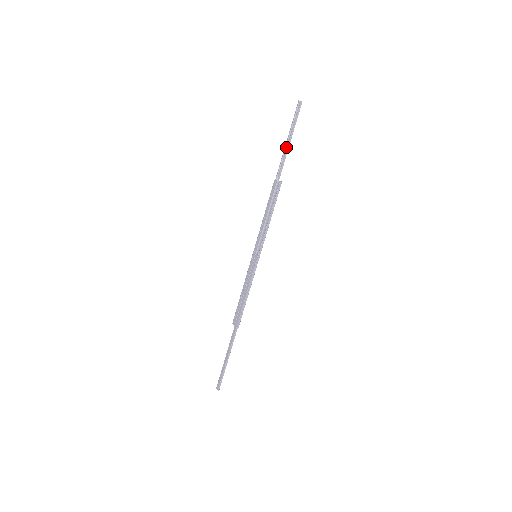
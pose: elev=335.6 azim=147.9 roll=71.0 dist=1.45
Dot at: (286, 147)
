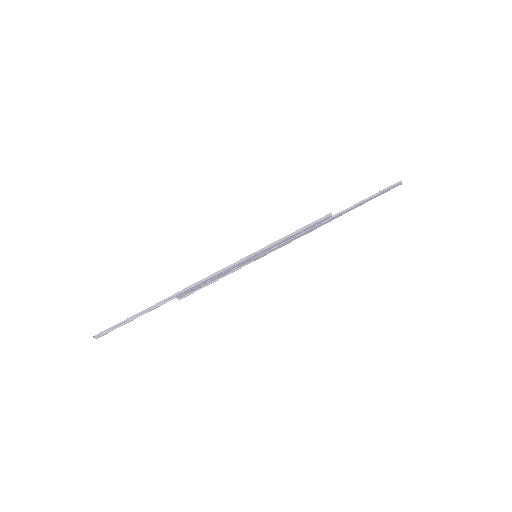
Dot at: (362, 204)
